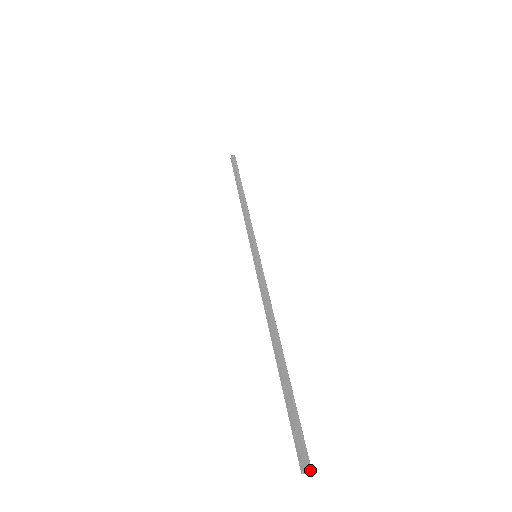
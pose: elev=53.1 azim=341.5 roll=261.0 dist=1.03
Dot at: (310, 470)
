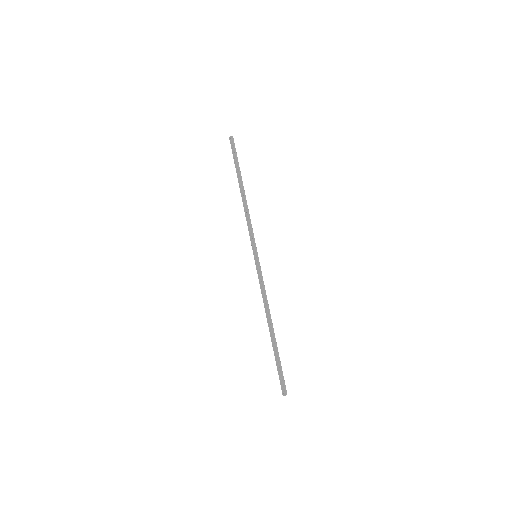
Dot at: occluded
